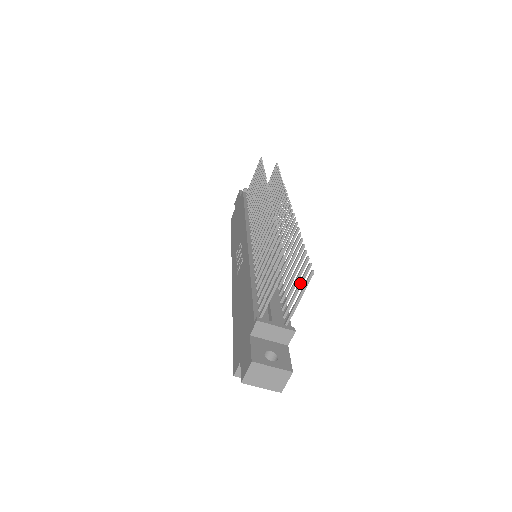
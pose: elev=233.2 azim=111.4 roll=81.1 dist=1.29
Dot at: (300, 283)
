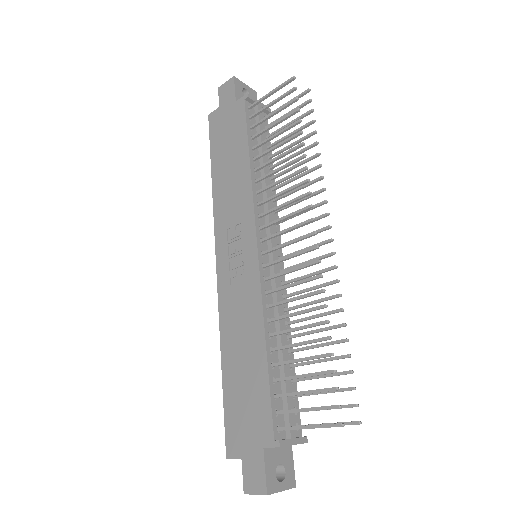
Dot at: occluded
